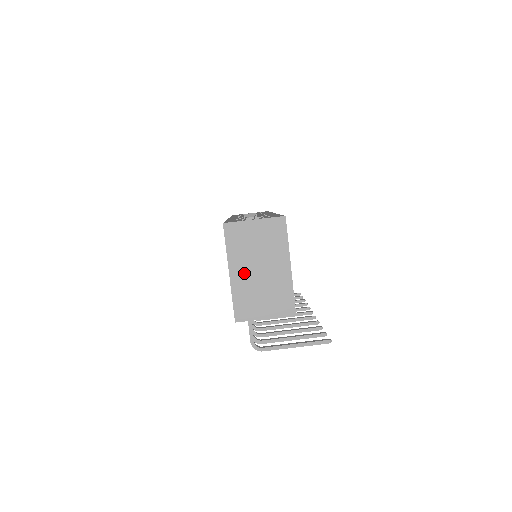
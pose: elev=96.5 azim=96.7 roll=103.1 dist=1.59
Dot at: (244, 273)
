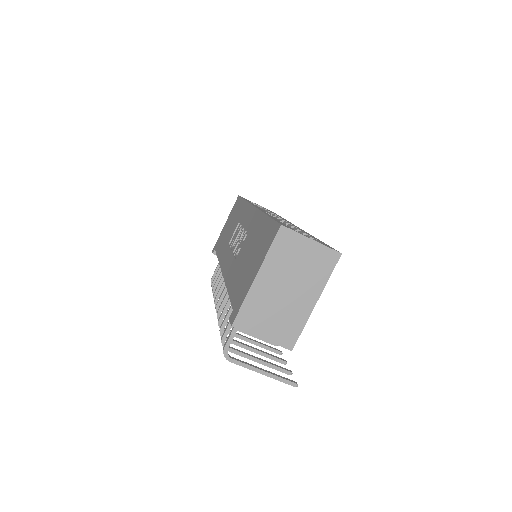
Dot at: (270, 284)
